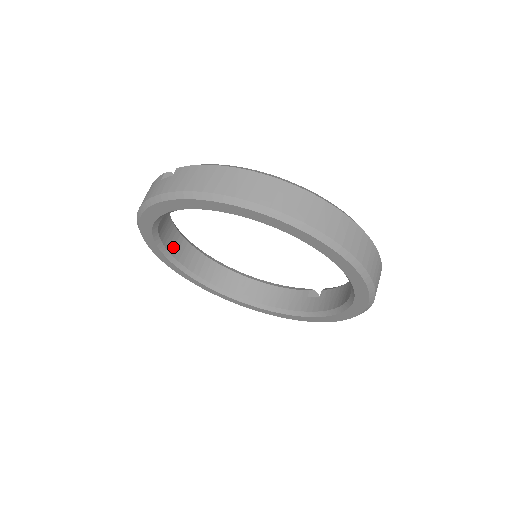
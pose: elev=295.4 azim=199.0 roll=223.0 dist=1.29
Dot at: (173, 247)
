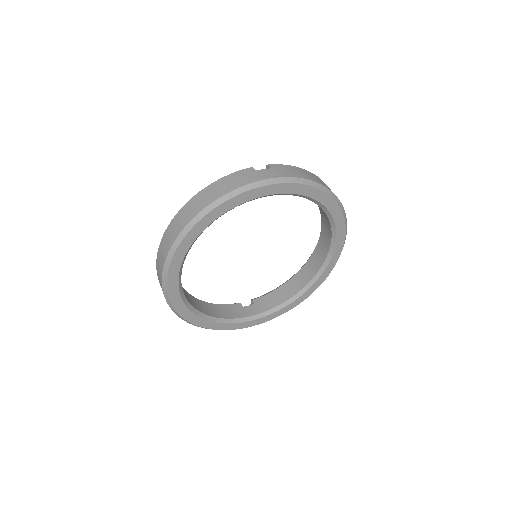
Dot at: occluded
